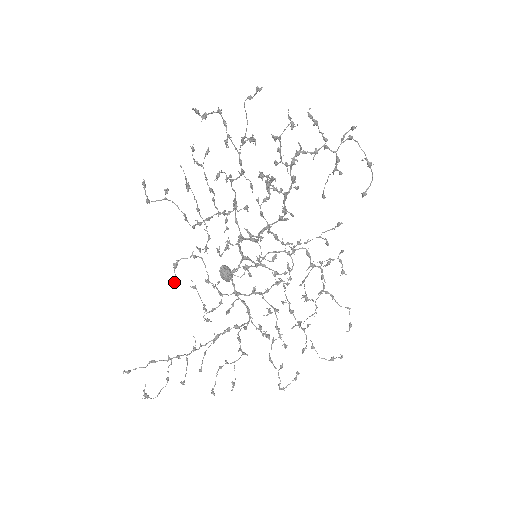
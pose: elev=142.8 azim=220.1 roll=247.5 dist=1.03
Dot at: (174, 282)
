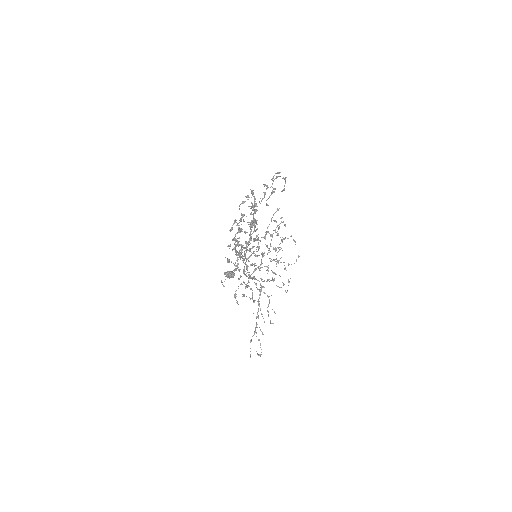
Dot at: (237, 303)
